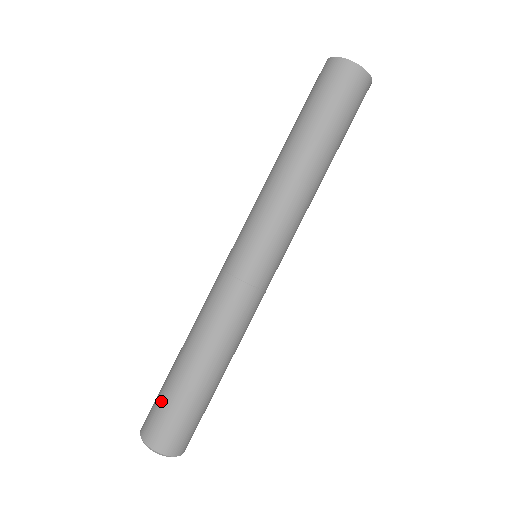
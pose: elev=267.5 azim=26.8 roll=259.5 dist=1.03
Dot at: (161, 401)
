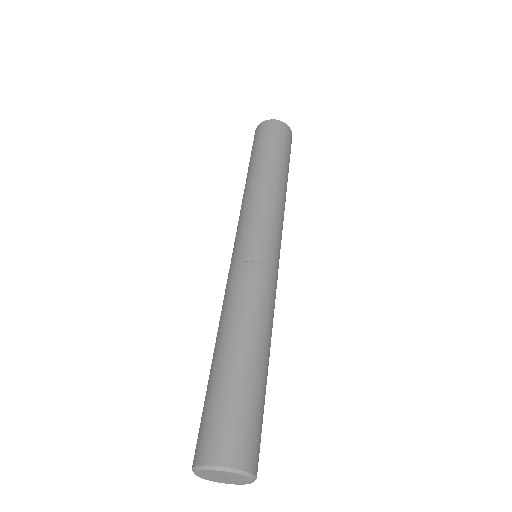
Dot at: (202, 412)
